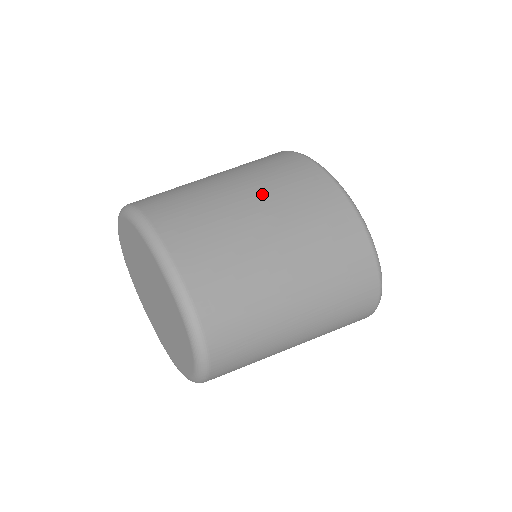
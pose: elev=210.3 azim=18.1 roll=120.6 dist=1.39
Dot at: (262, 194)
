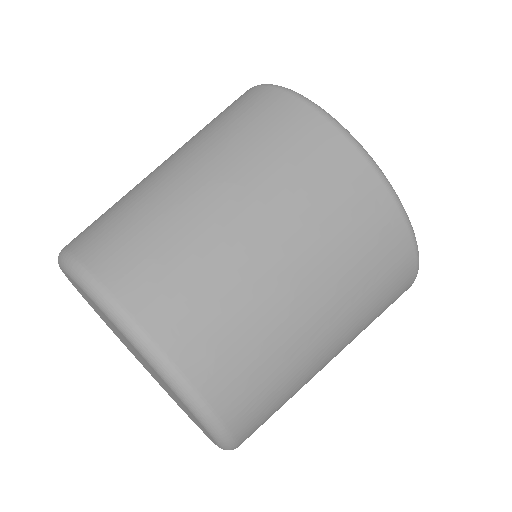
Dot at: (260, 198)
